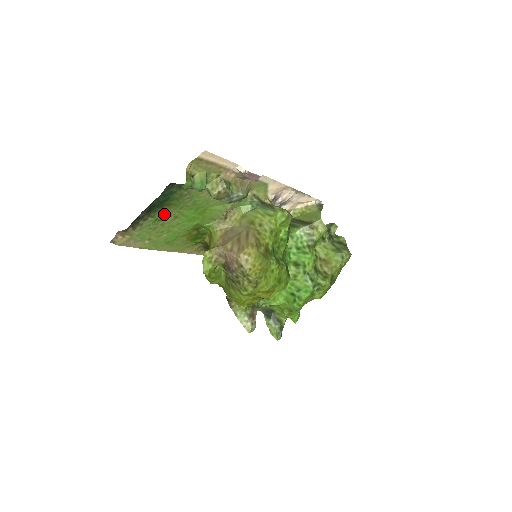
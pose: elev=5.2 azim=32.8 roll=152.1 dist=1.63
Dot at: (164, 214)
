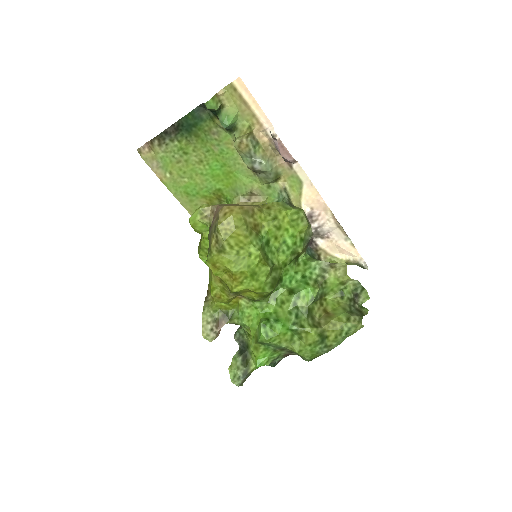
Dot at: (191, 148)
